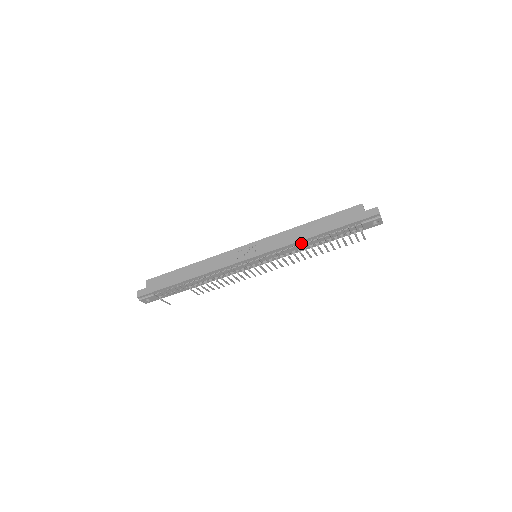
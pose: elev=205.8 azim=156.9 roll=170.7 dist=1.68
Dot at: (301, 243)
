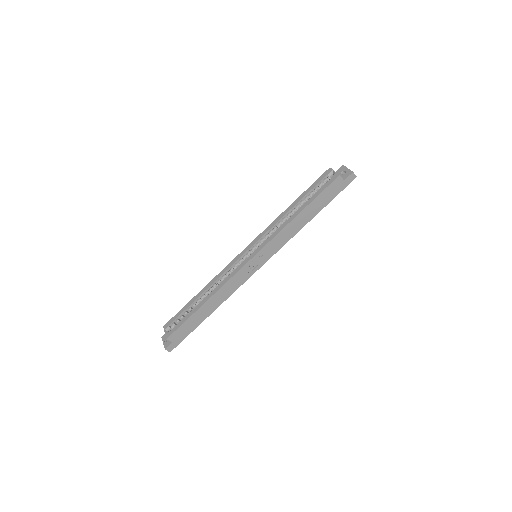
Dot at: occluded
